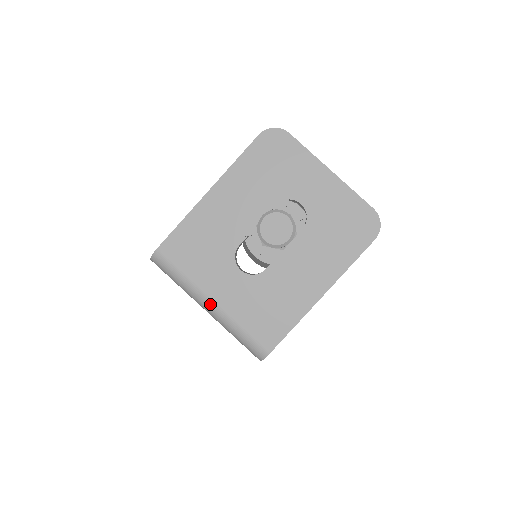
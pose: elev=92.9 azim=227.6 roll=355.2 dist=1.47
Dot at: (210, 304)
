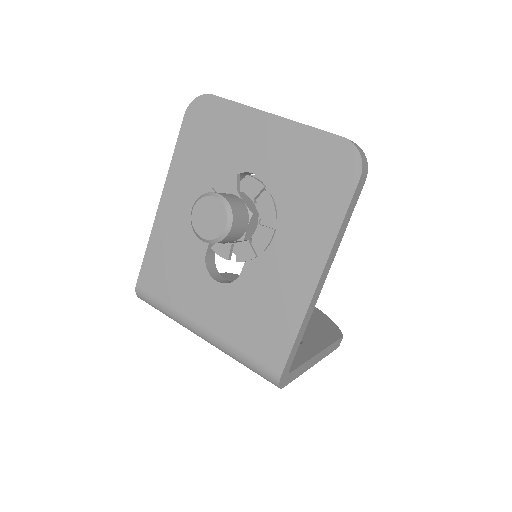
Dot at: (201, 332)
